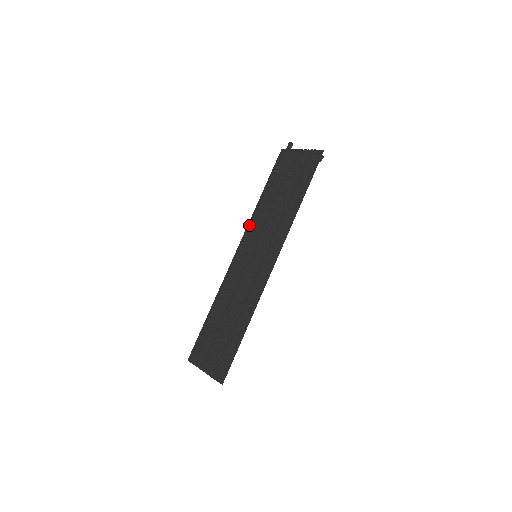
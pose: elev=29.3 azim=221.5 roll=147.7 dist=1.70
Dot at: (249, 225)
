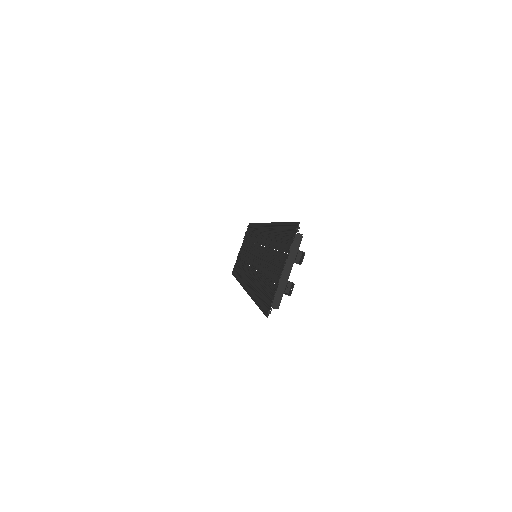
Dot at: (240, 281)
